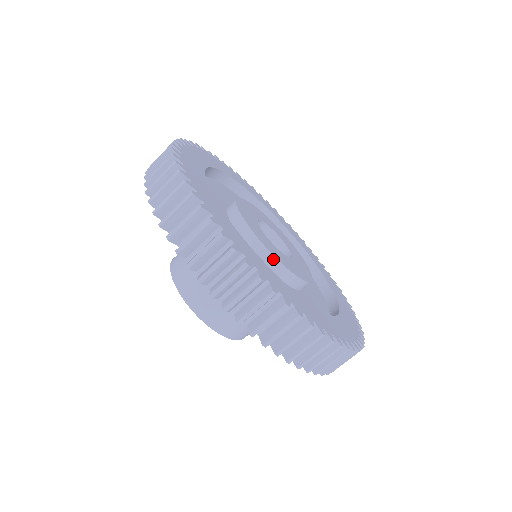
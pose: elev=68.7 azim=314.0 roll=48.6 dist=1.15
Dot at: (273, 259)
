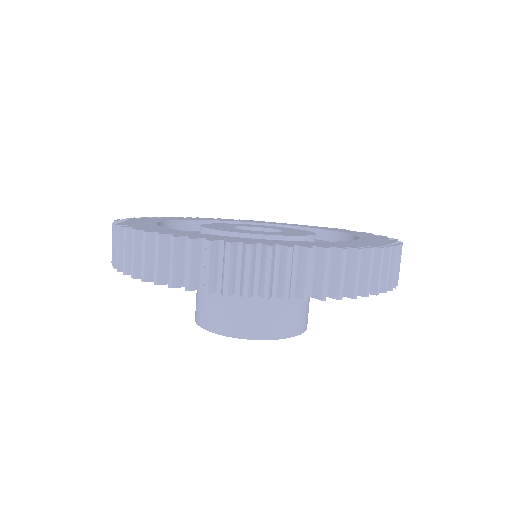
Dot at: (214, 232)
